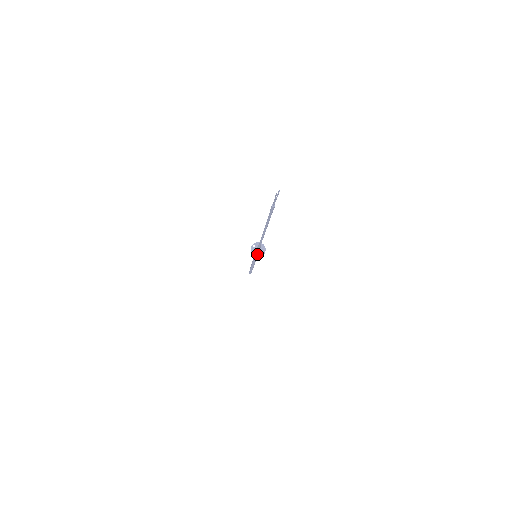
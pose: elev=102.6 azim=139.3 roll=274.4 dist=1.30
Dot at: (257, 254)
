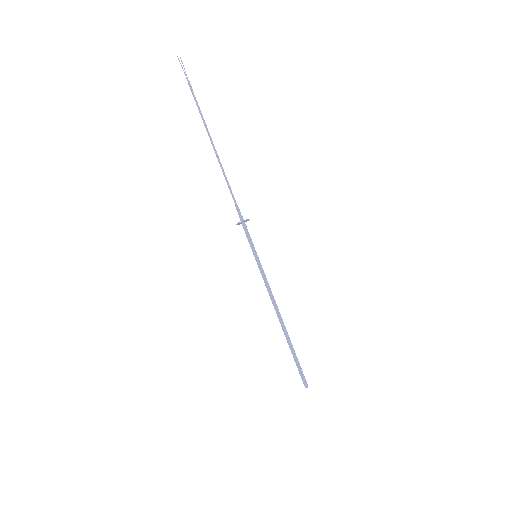
Dot at: (240, 222)
